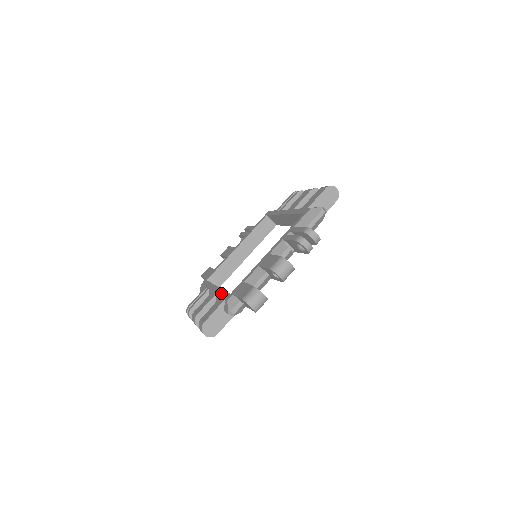
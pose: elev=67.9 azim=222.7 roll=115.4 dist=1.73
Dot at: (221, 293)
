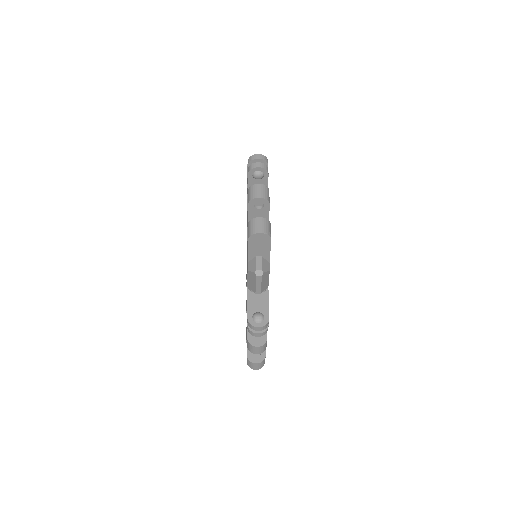
Dot at: occluded
